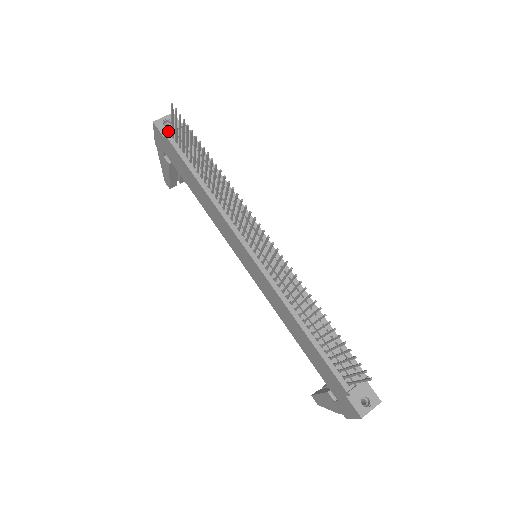
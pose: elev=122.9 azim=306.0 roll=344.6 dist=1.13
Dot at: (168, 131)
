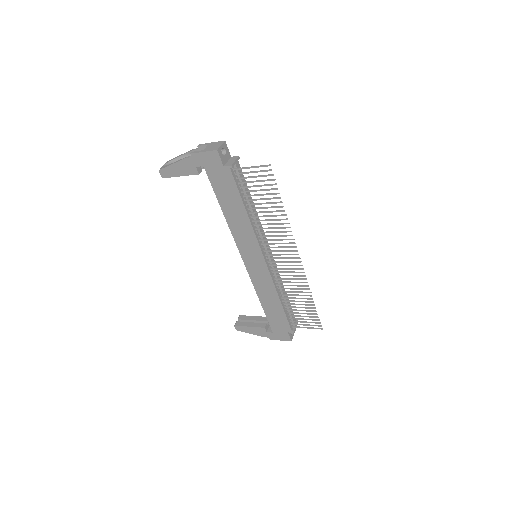
Dot at: (233, 165)
